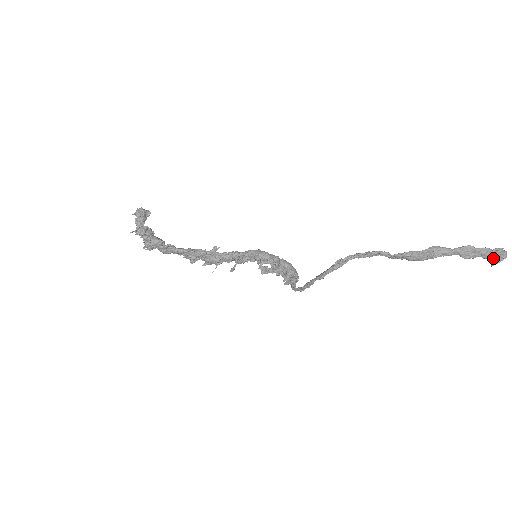
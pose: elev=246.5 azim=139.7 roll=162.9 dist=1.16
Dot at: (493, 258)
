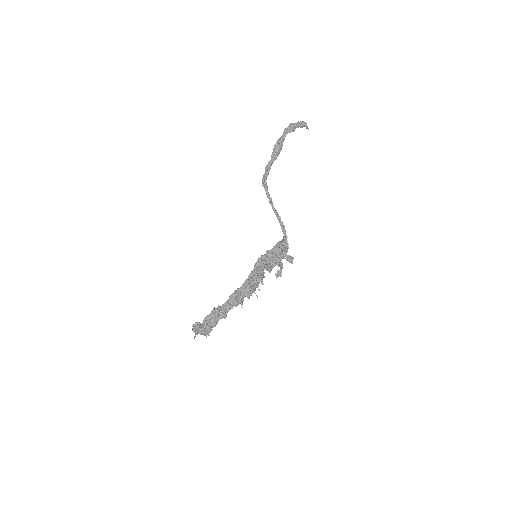
Dot at: (301, 125)
